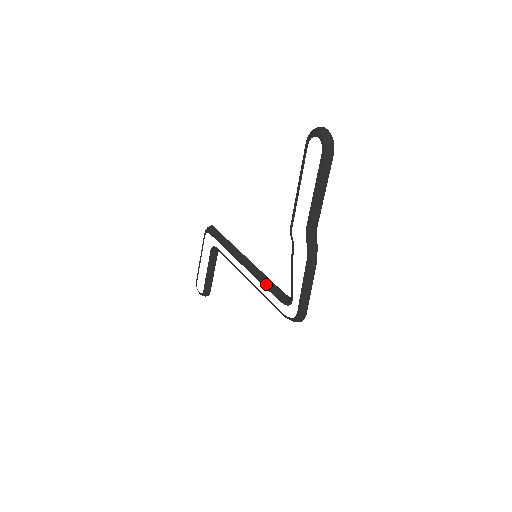
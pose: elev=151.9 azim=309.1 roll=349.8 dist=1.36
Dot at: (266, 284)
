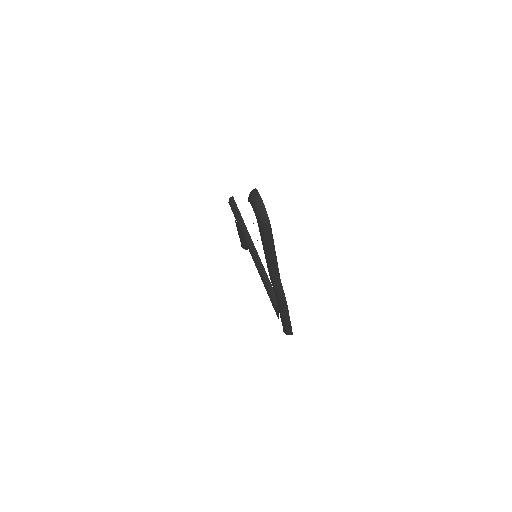
Dot at: (265, 285)
